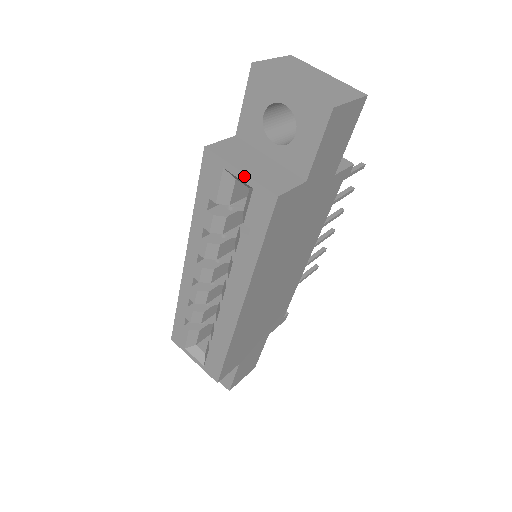
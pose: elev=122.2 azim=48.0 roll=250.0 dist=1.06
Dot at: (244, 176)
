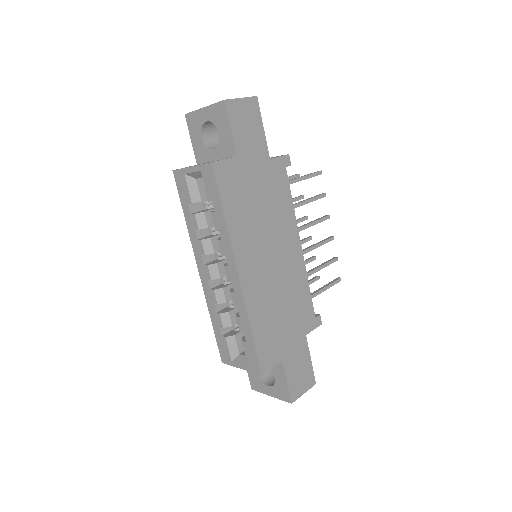
Dot at: (194, 168)
